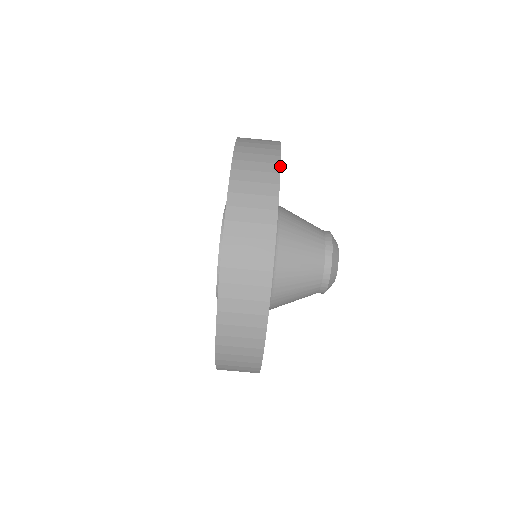
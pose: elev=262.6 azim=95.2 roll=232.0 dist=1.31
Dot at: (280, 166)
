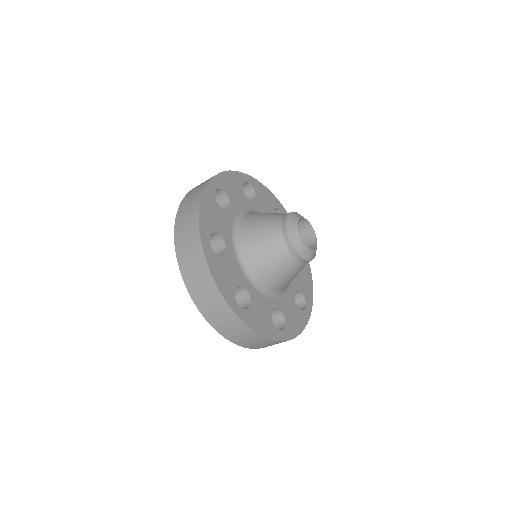
Dot at: (198, 224)
